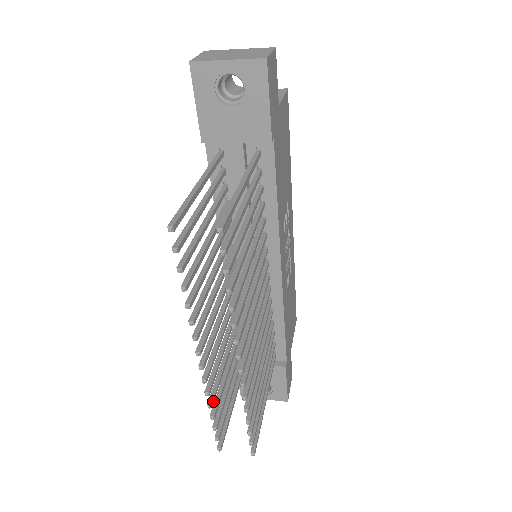
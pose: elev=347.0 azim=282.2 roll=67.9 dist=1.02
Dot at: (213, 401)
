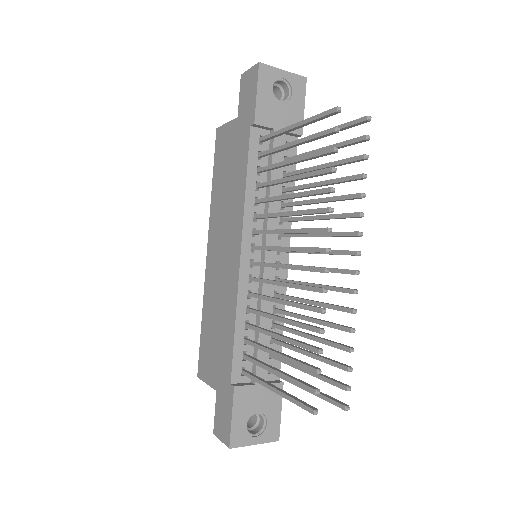
Dot at: (320, 330)
